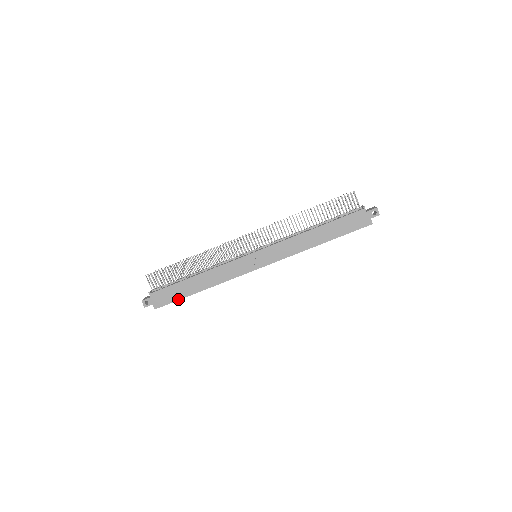
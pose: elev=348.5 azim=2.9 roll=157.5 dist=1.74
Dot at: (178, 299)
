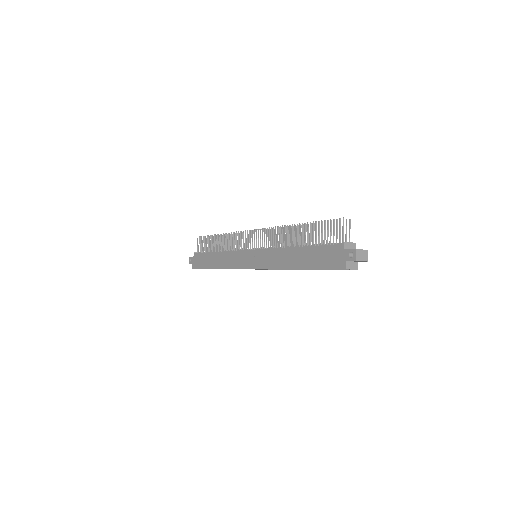
Dot at: (204, 268)
